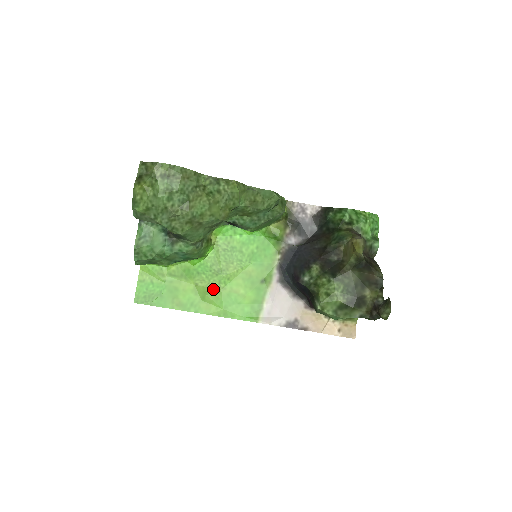
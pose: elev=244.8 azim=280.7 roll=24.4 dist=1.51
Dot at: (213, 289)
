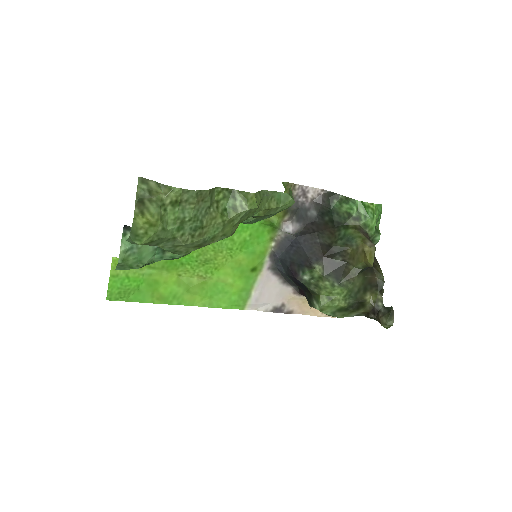
Dot at: (198, 279)
